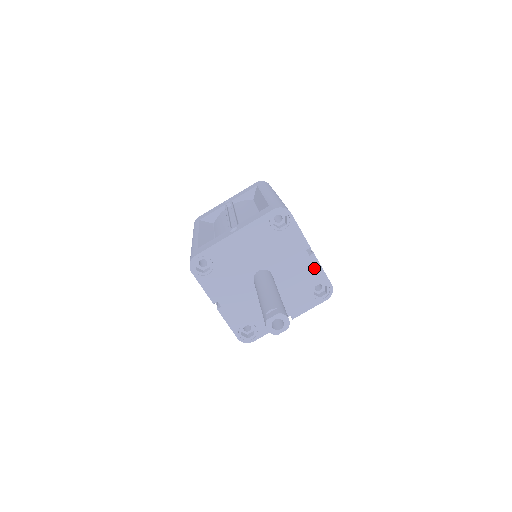
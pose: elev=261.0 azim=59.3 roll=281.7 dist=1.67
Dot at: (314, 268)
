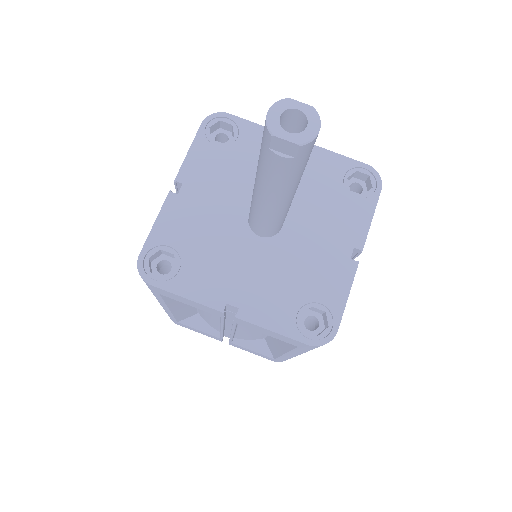
Dot at: (339, 281)
